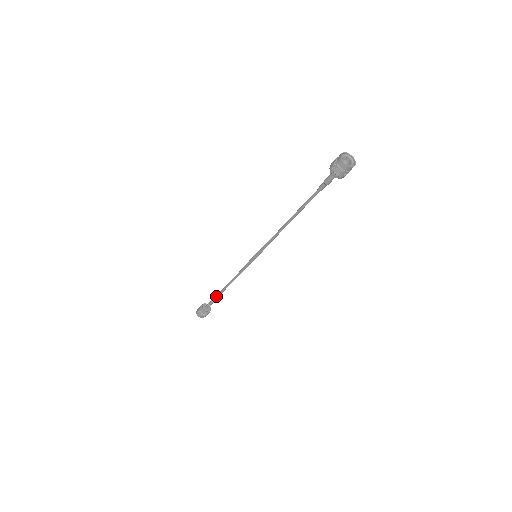
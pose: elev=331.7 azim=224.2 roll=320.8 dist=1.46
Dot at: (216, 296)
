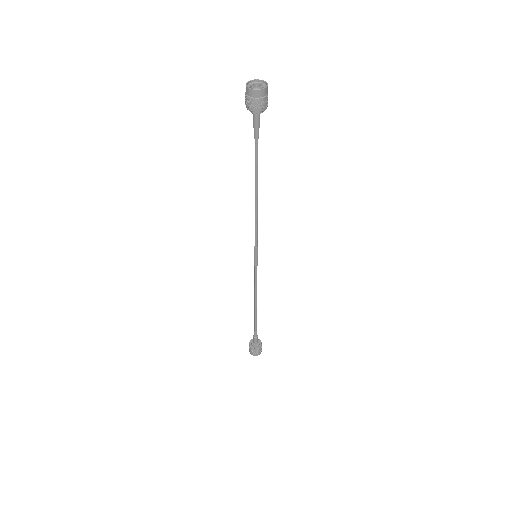
Dot at: (254, 324)
